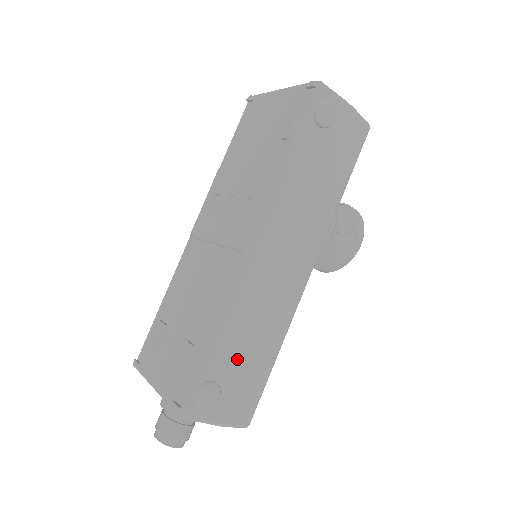
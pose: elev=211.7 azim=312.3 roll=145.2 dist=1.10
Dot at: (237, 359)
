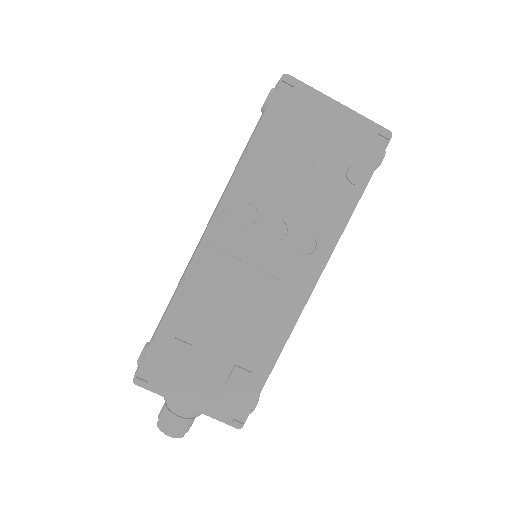
Dot at: occluded
